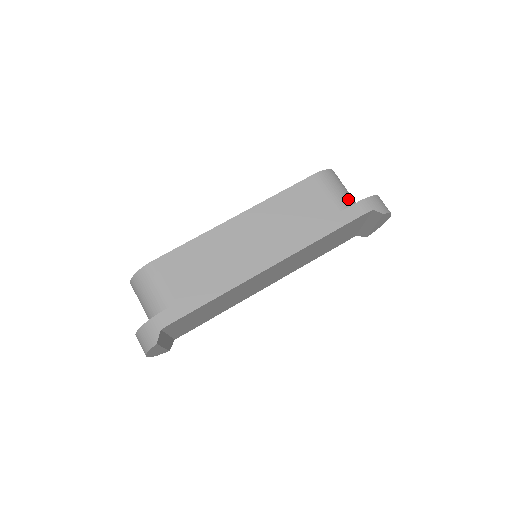
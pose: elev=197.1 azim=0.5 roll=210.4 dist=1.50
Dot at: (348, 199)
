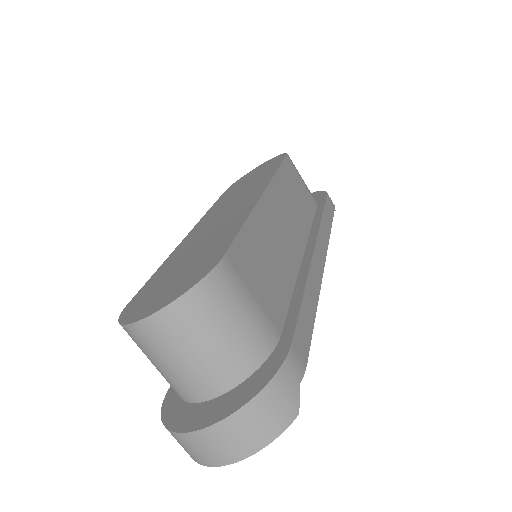
Dot at: occluded
